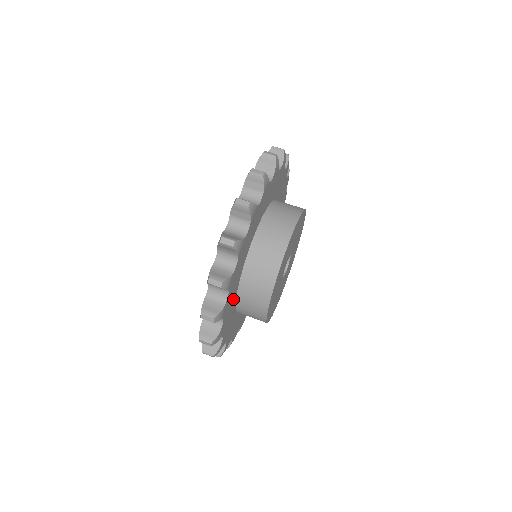
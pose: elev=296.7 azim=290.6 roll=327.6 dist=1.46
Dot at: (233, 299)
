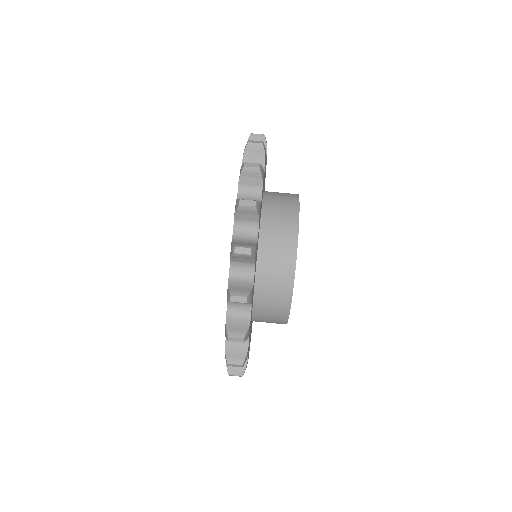
Dot at: occluded
